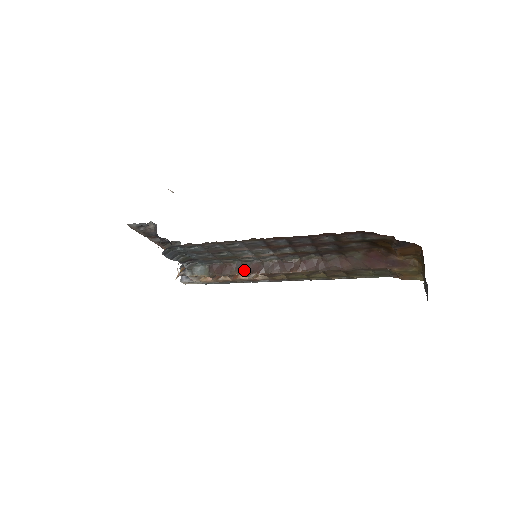
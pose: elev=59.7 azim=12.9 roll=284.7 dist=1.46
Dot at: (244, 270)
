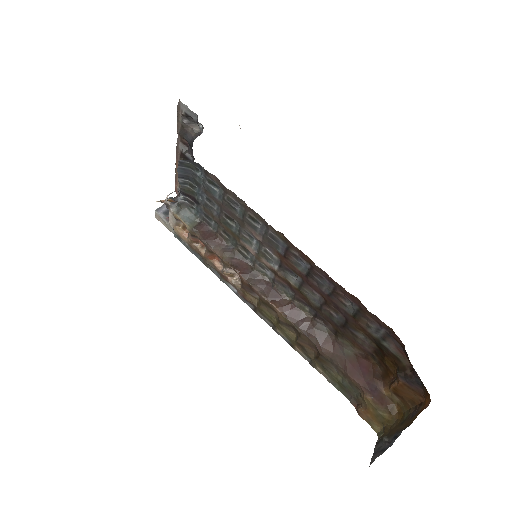
Dot at: (229, 258)
